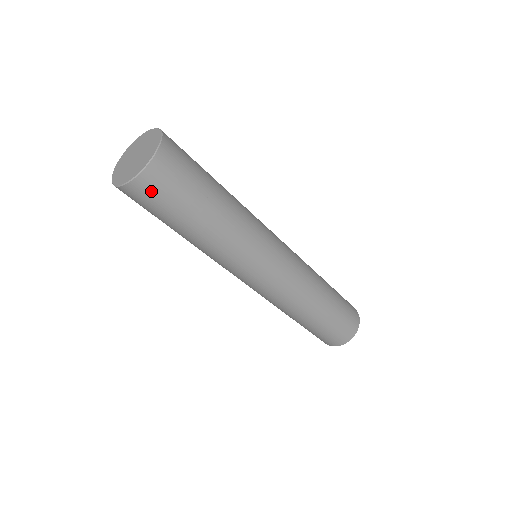
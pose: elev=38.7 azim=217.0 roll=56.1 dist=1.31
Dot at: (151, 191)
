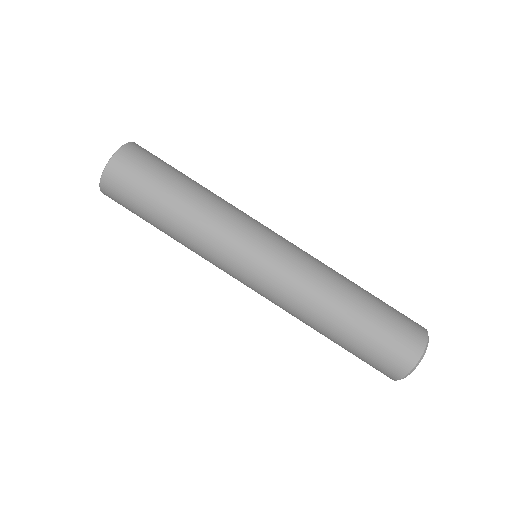
Dot at: (118, 182)
